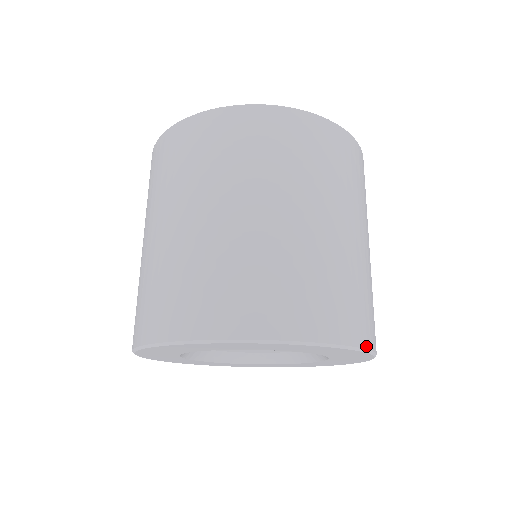
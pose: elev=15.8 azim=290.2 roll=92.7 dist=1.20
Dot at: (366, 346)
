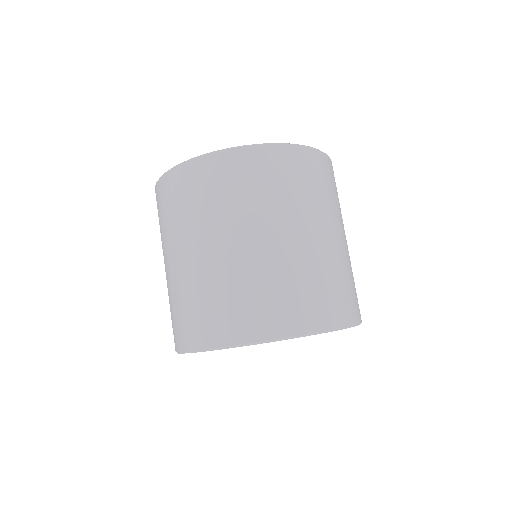
Dot at: (328, 327)
